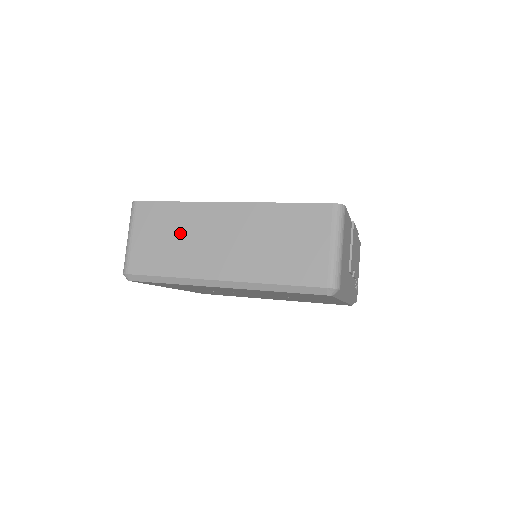
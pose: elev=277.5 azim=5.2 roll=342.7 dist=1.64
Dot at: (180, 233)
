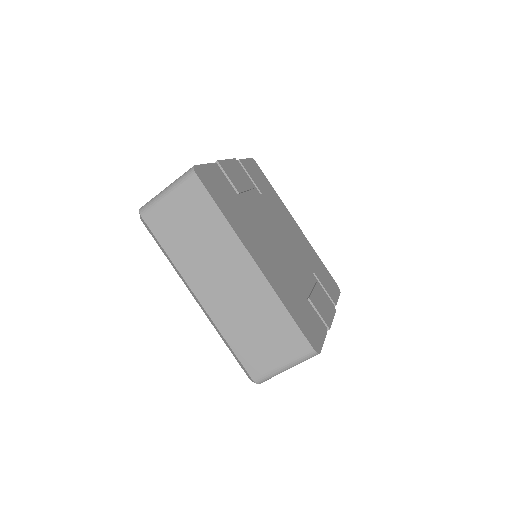
Dot at: (203, 239)
